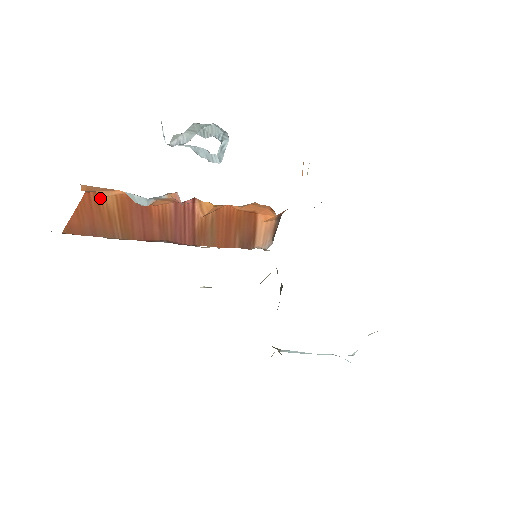
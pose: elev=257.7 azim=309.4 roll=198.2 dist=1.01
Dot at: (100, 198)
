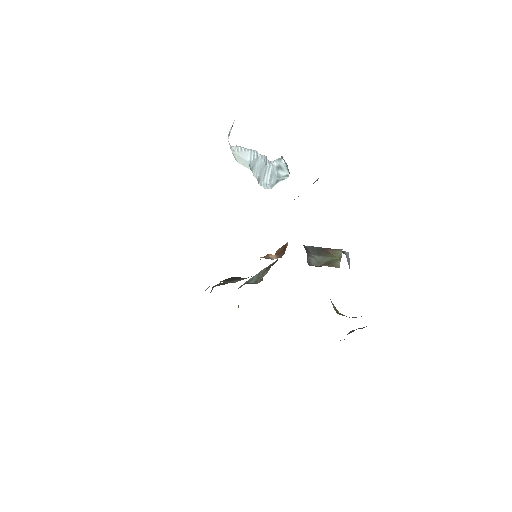
Dot at: occluded
